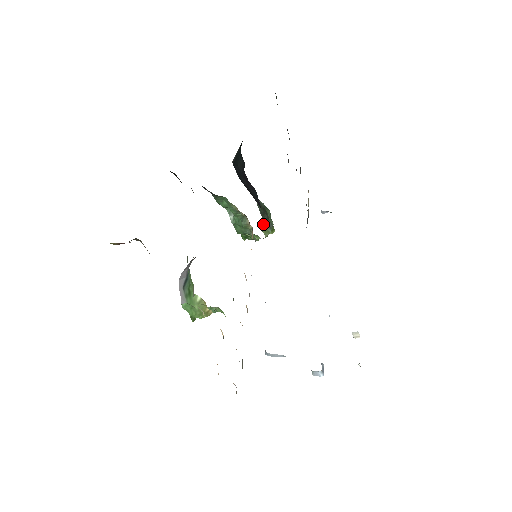
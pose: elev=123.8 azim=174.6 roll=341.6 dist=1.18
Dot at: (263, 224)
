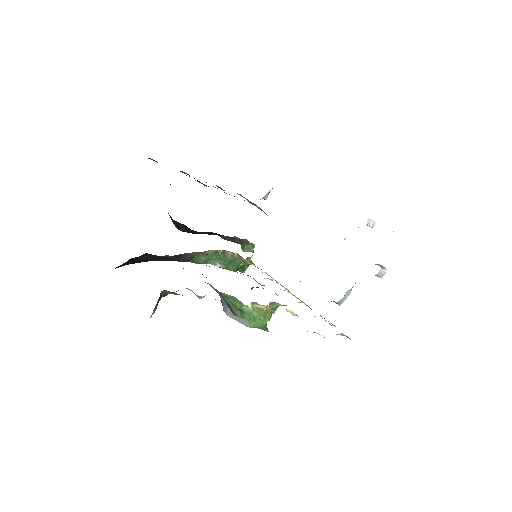
Dot at: (241, 246)
